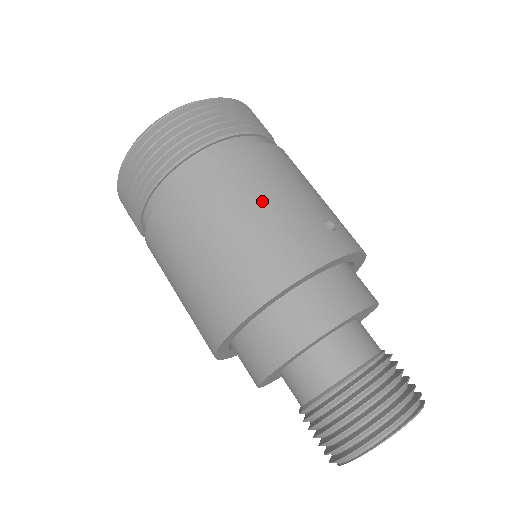
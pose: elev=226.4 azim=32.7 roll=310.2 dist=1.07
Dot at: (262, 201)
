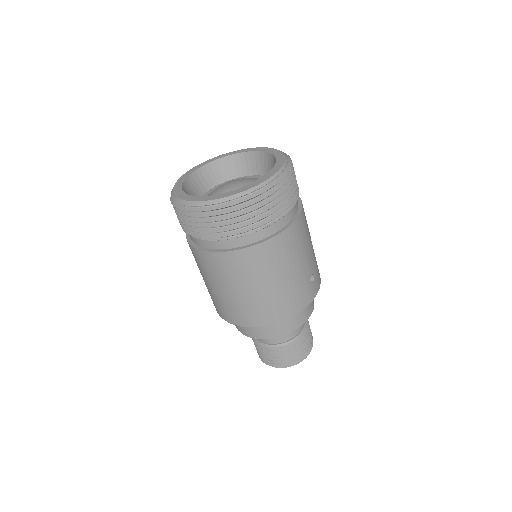
Dot at: (284, 273)
